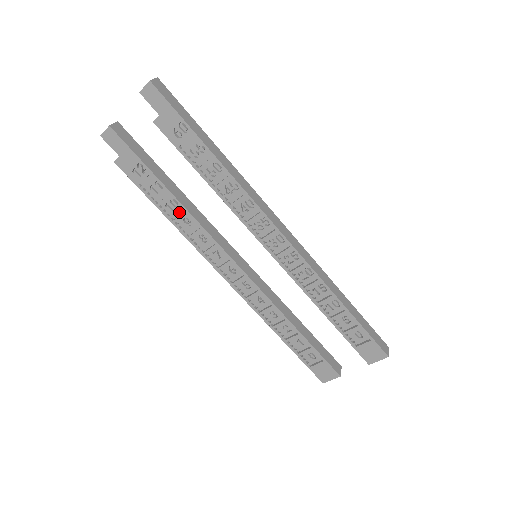
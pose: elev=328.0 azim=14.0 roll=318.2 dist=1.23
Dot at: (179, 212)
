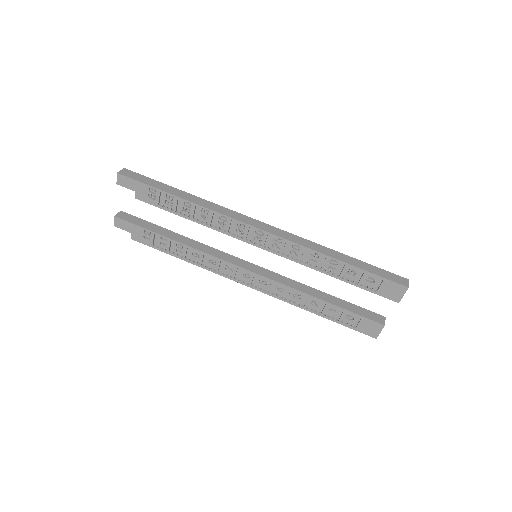
Dot at: (187, 251)
